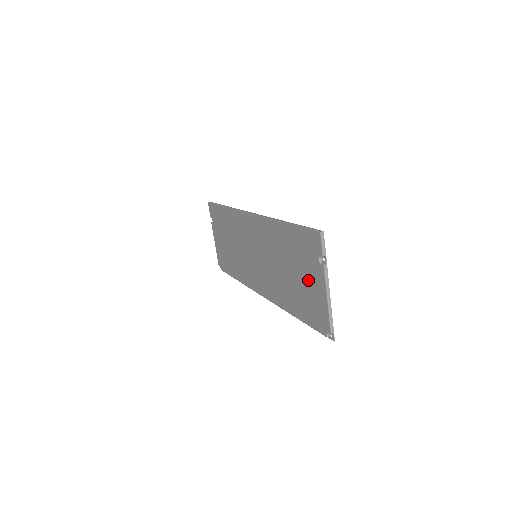
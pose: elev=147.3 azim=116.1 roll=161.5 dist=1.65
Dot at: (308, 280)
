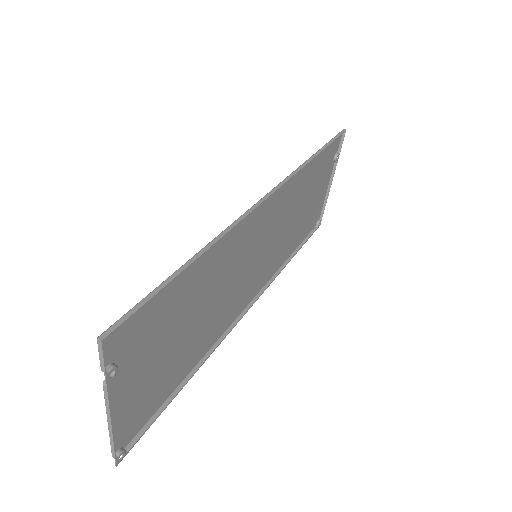
Dot at: (147, 366)
